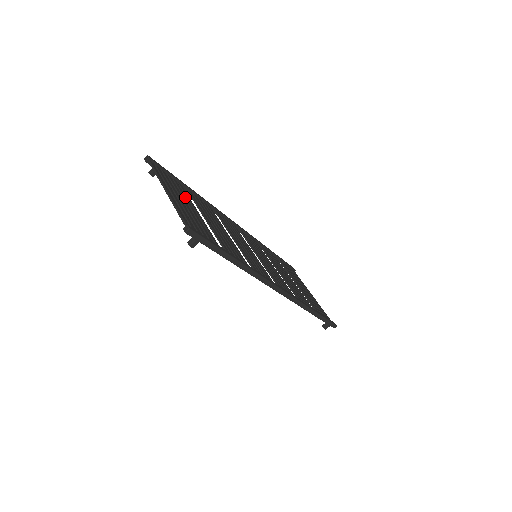
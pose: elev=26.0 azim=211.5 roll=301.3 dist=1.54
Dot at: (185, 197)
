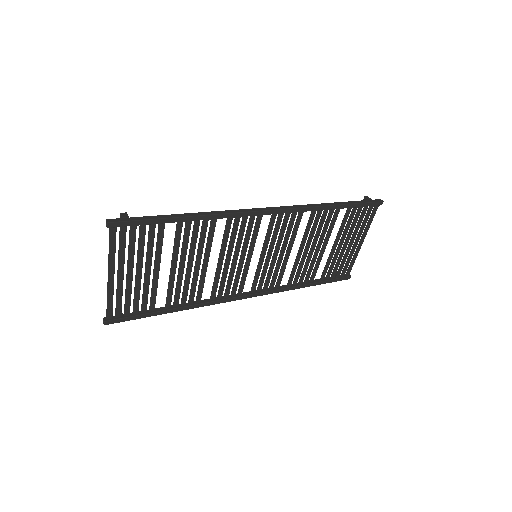
Dot at: (149, 253)
